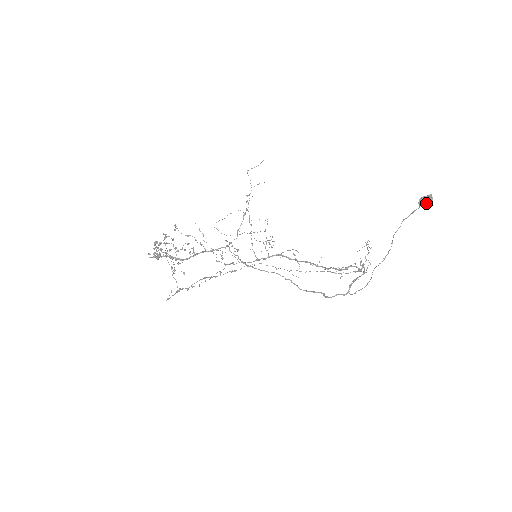
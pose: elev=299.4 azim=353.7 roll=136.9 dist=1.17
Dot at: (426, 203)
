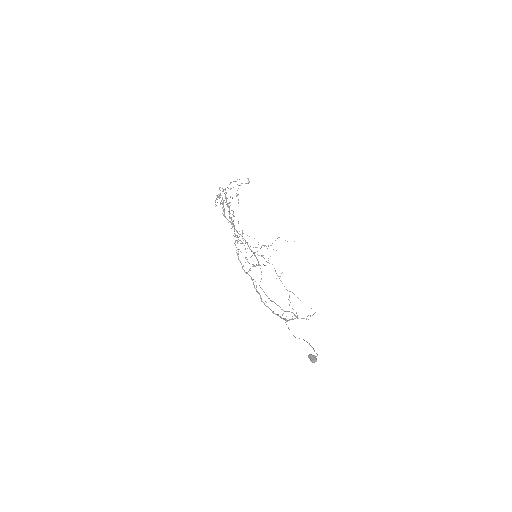
Dot at: (311, 359)
